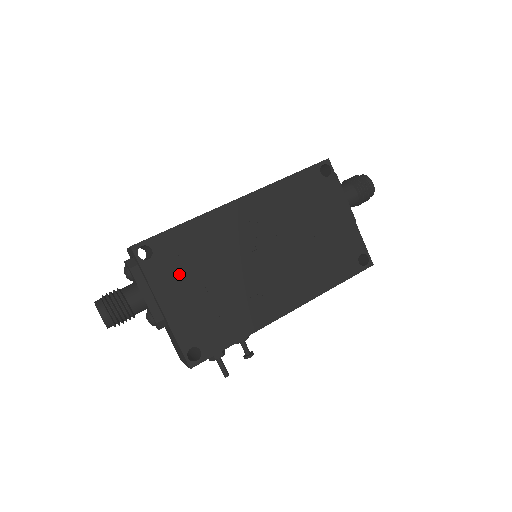
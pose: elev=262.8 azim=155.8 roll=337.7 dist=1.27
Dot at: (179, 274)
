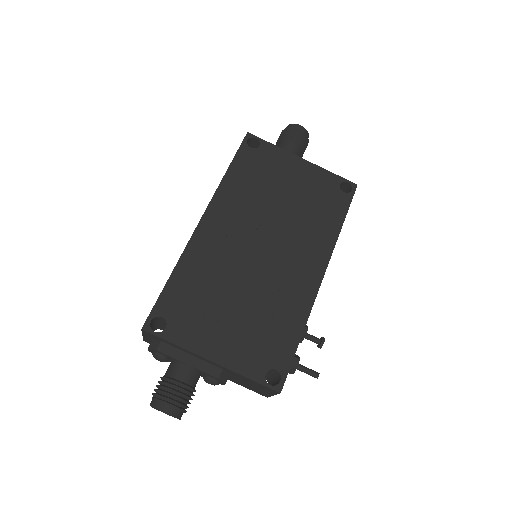
Dot at: (202, 319)
